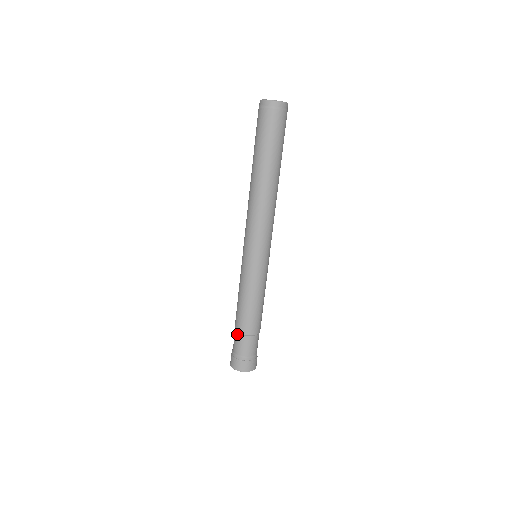
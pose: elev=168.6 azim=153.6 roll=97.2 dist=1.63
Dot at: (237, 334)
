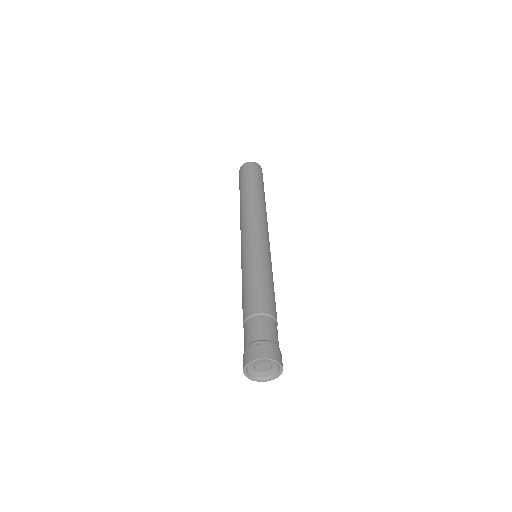
Dot at: (245, 323)
